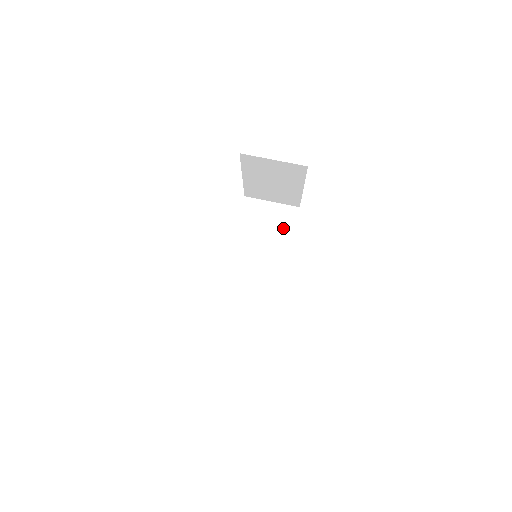
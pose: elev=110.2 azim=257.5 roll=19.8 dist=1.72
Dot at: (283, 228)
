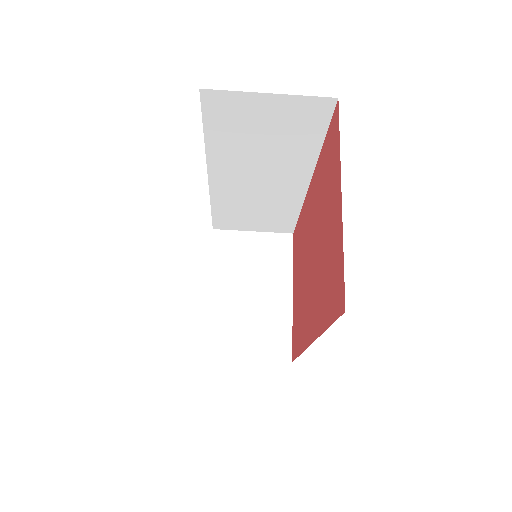
Dot at: (300, 133)
